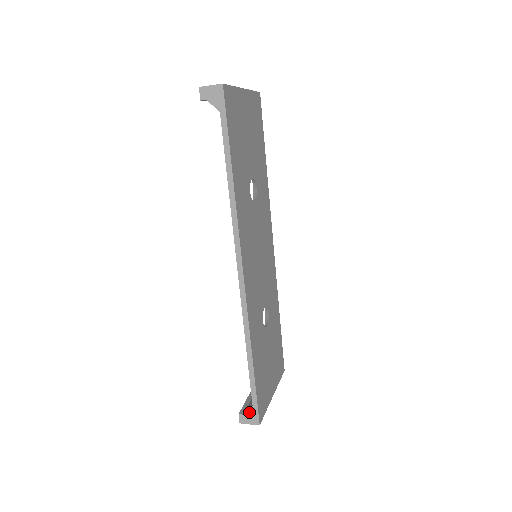
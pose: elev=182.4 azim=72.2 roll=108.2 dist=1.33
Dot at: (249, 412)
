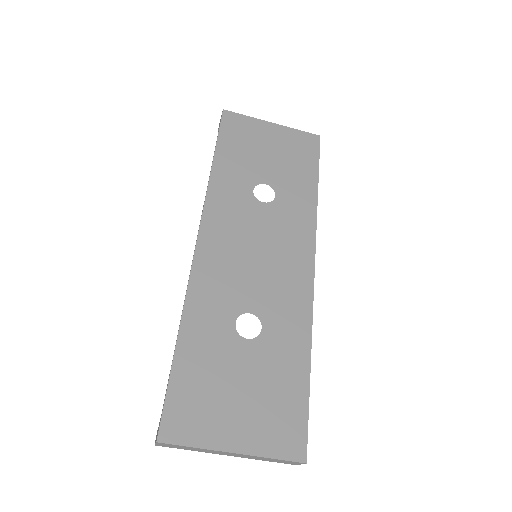
Dot at: occluded
